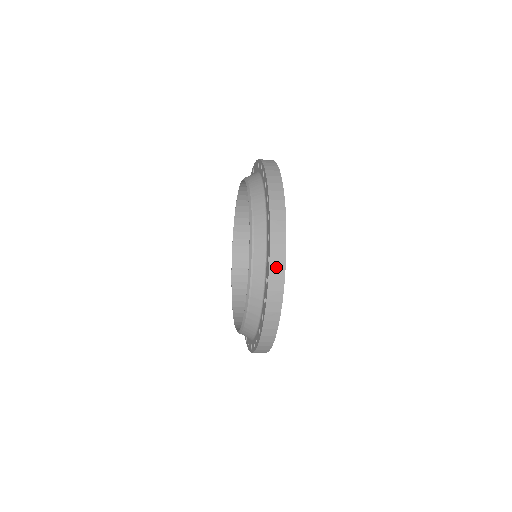
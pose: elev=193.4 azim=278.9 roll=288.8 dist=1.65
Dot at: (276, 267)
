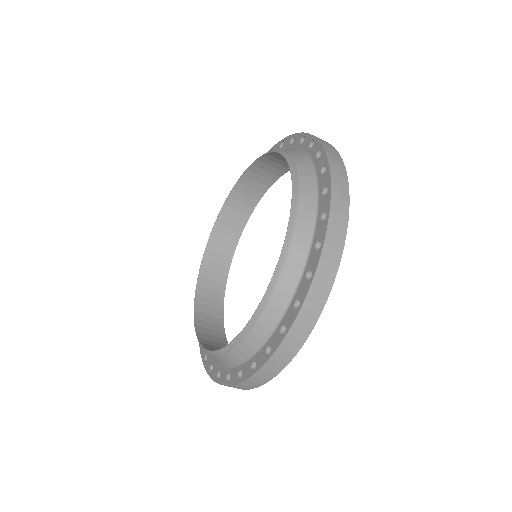
Dot at: (339, 197)
